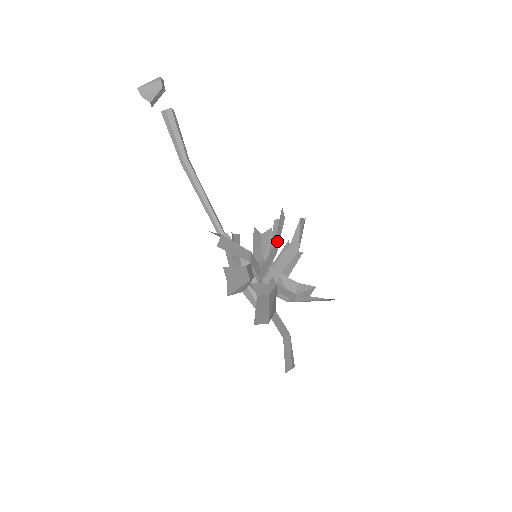
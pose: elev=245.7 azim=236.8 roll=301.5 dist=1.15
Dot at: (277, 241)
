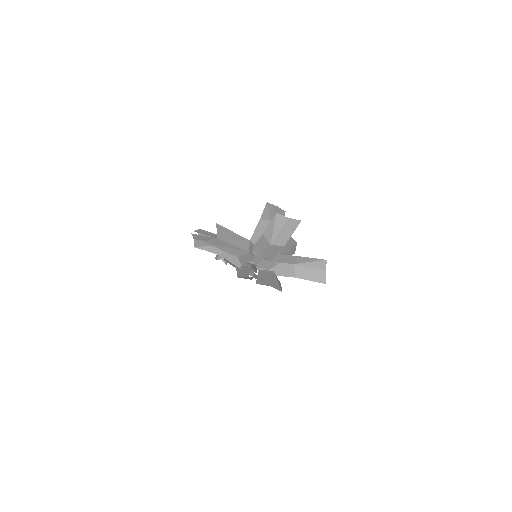
Dot at: occluded
